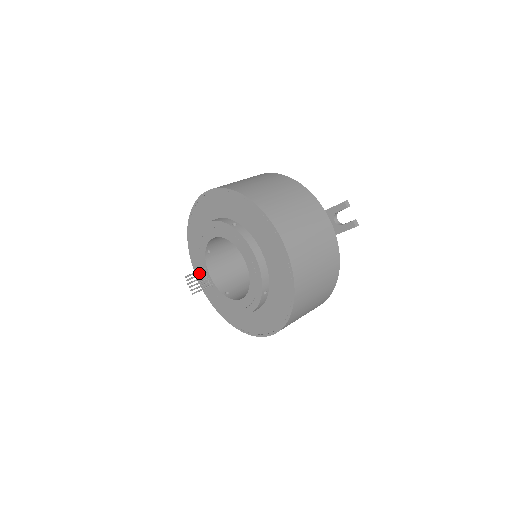
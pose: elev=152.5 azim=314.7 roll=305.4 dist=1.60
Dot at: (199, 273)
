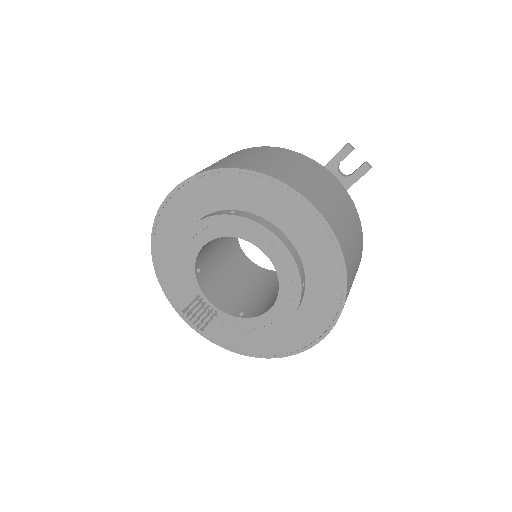
Dot at: occluded
